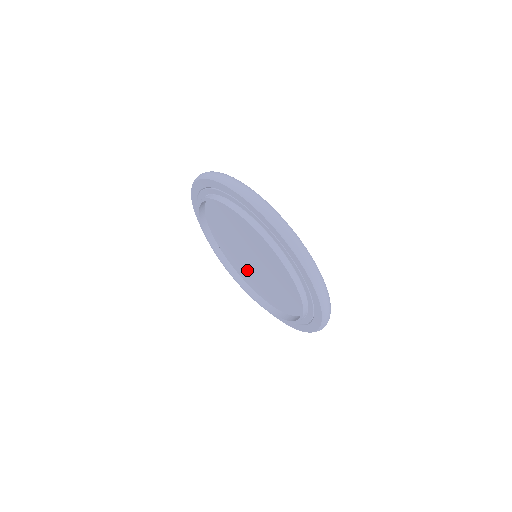
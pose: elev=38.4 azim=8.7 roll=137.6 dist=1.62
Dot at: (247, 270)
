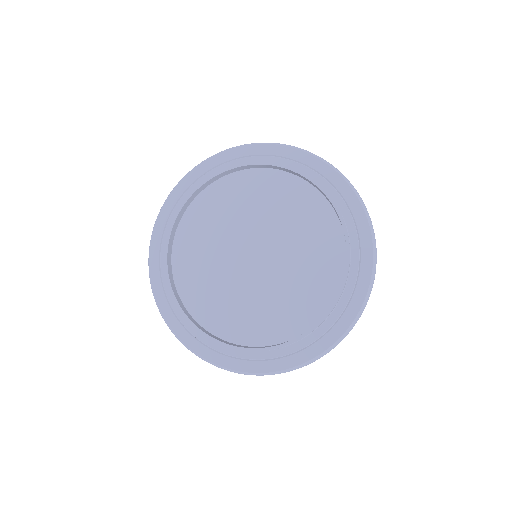
Dot at: (222, 289)
